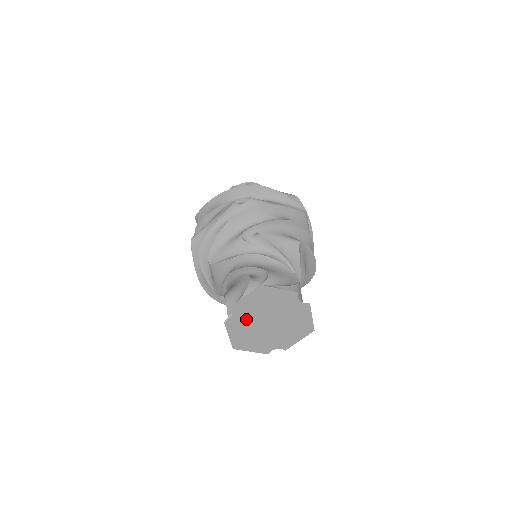
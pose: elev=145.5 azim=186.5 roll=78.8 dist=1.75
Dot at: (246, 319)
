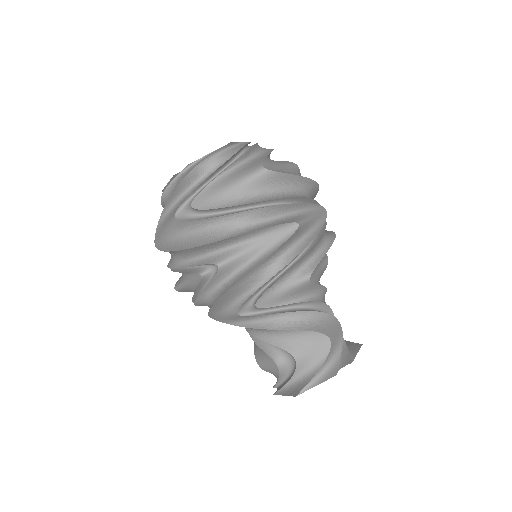
Dot at: occluded
